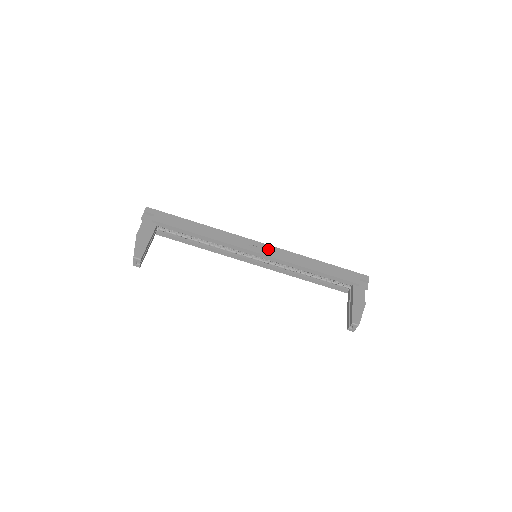
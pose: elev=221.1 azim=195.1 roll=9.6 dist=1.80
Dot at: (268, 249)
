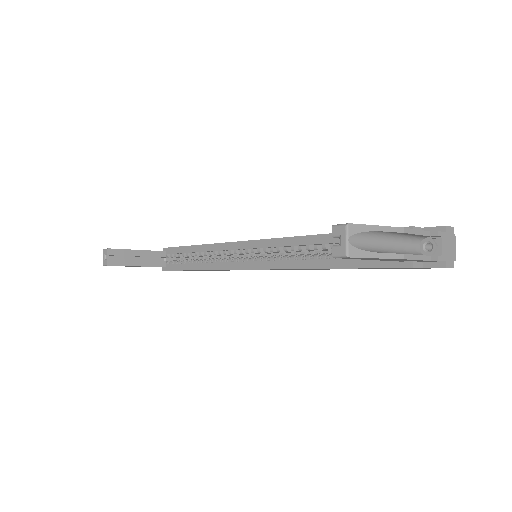
Dot at: occluded
